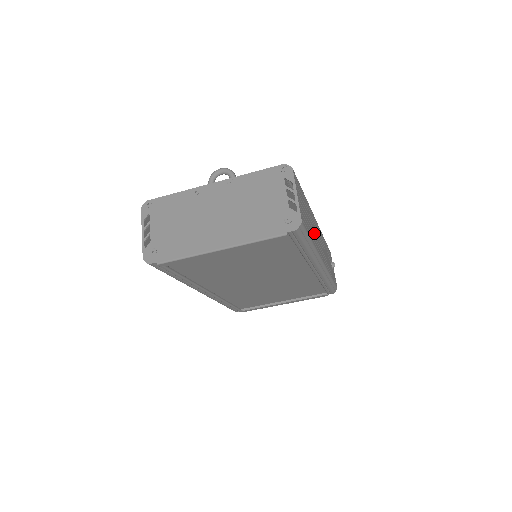
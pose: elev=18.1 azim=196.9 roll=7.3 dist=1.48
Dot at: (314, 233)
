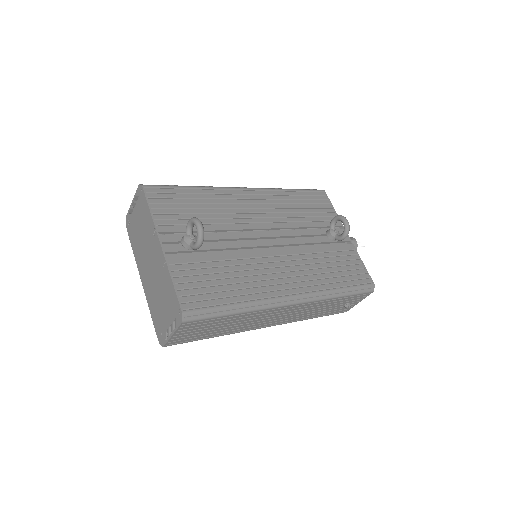
Dot at: (245, 325)
